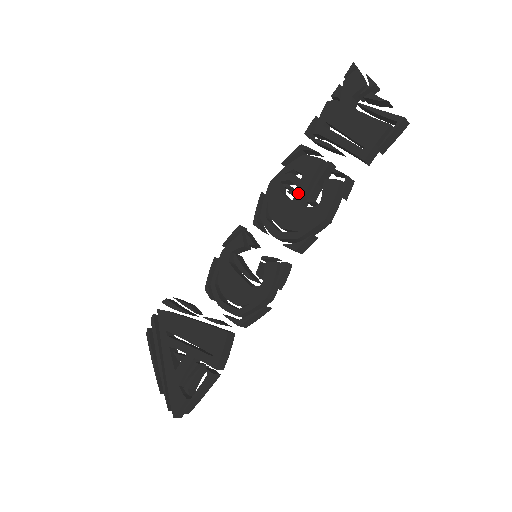
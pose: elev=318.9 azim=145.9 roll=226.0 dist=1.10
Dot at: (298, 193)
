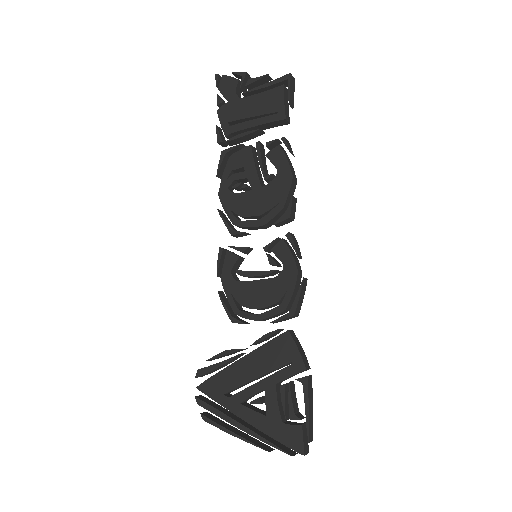
Dot at: (252, 181)
